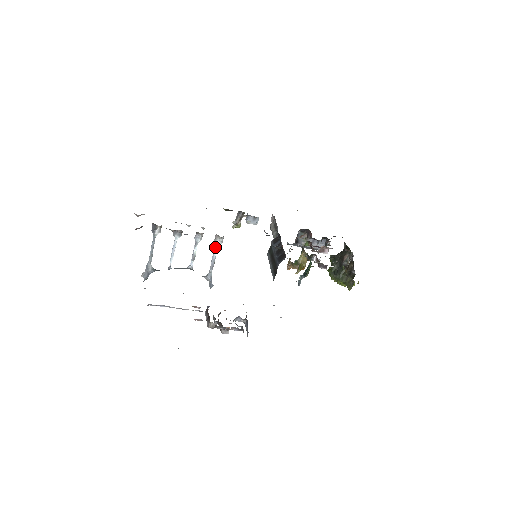
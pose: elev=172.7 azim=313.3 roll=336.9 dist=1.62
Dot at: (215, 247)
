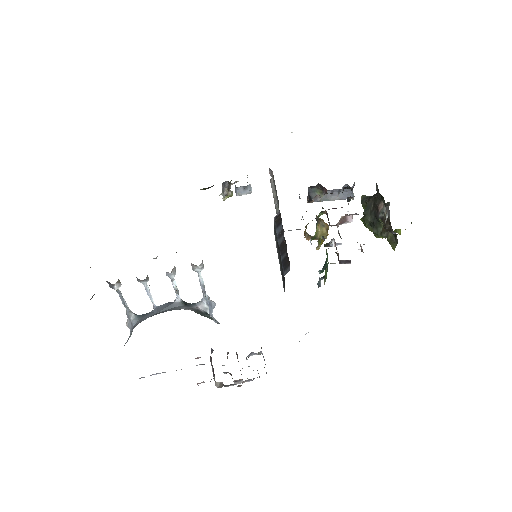
Dot at: occluded
